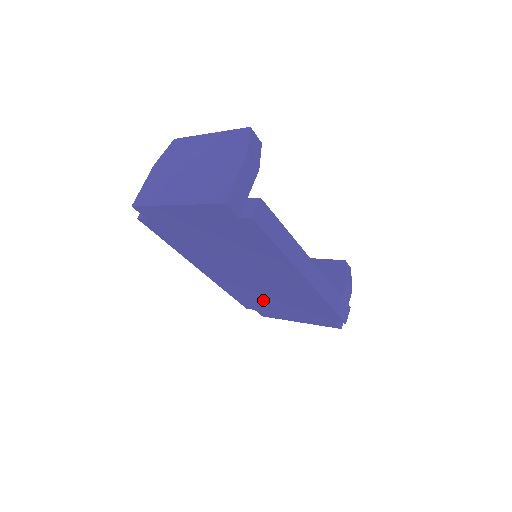
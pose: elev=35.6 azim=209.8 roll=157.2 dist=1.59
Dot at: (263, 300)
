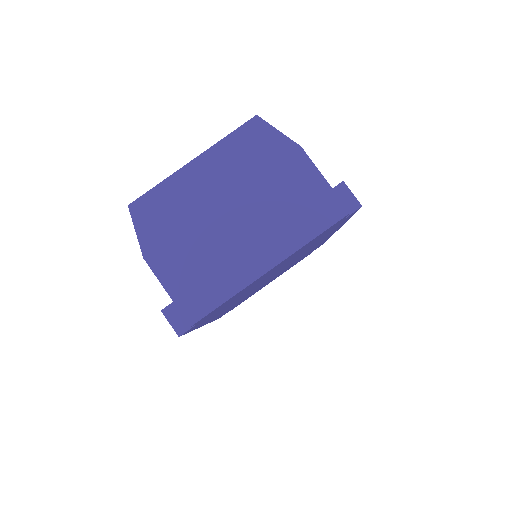
Dot at: occluded
